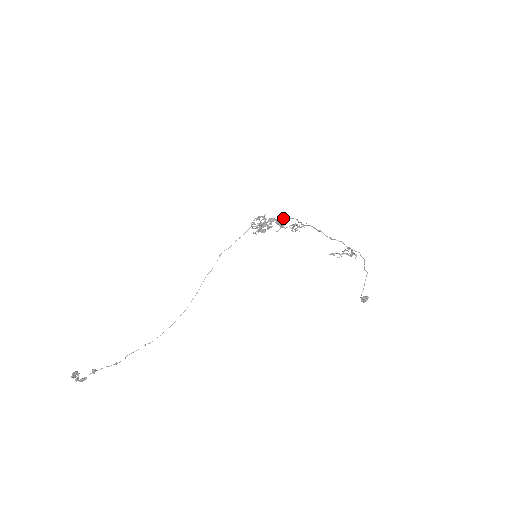
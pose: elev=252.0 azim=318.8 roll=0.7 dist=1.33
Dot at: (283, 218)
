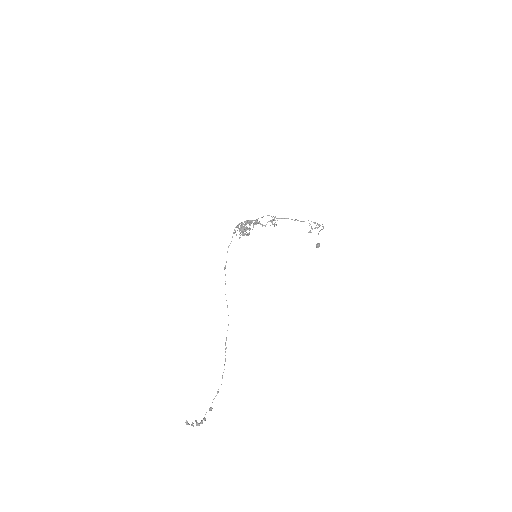
Dot at: occluded
